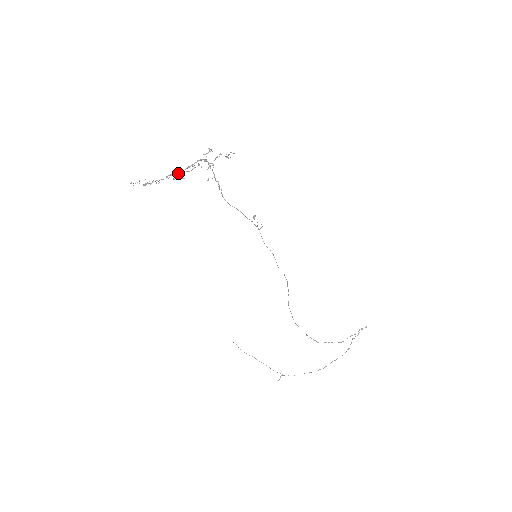
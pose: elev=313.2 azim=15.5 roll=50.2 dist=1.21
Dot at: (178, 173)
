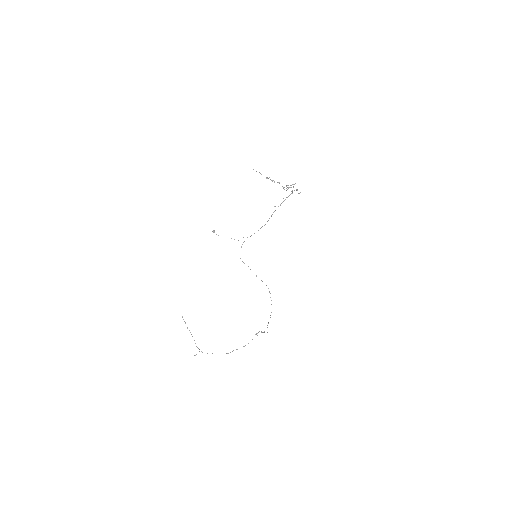
Dot at: occluded
